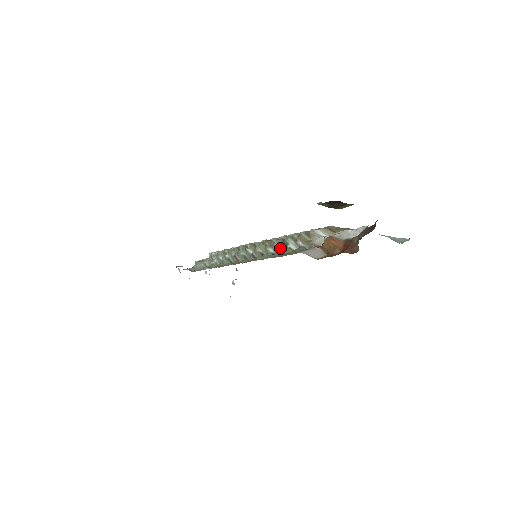
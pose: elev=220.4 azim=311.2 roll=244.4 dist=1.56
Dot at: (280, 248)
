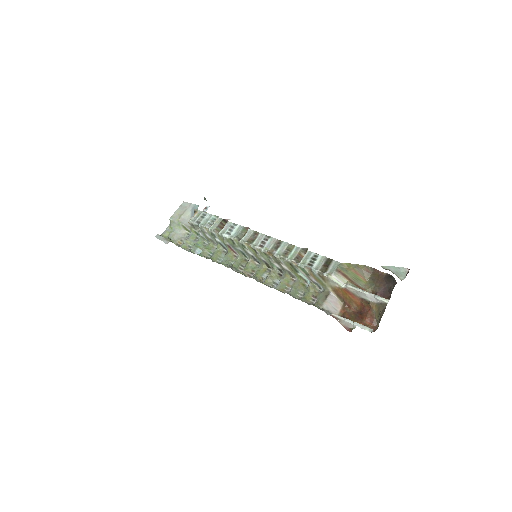
Dot at: (288, 270)
